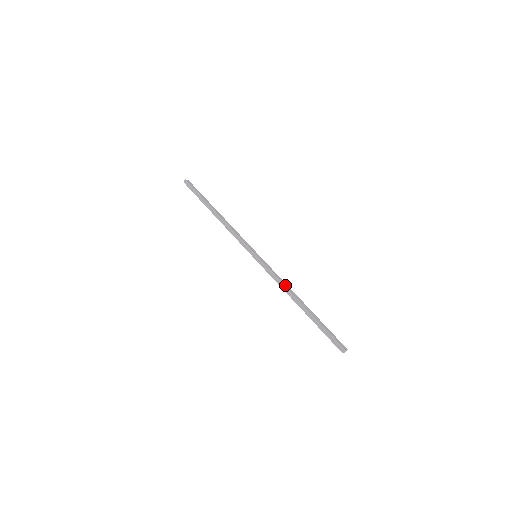
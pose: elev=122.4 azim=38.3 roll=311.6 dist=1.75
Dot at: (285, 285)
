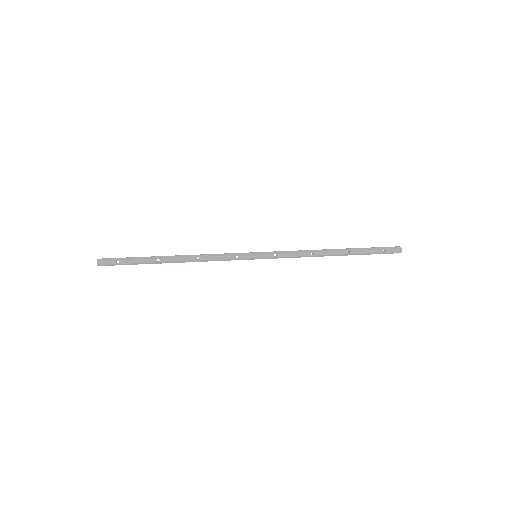
Dot at: (307, 252)
